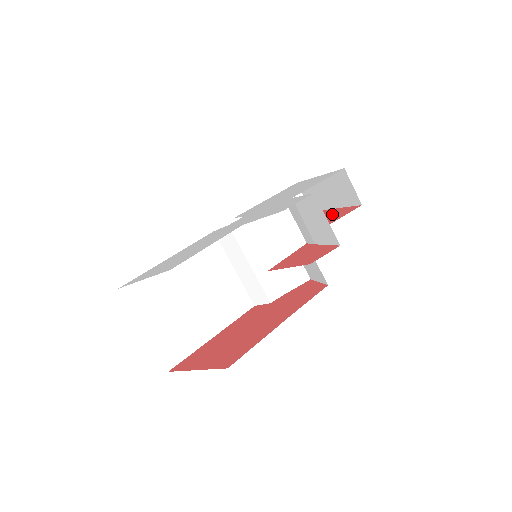
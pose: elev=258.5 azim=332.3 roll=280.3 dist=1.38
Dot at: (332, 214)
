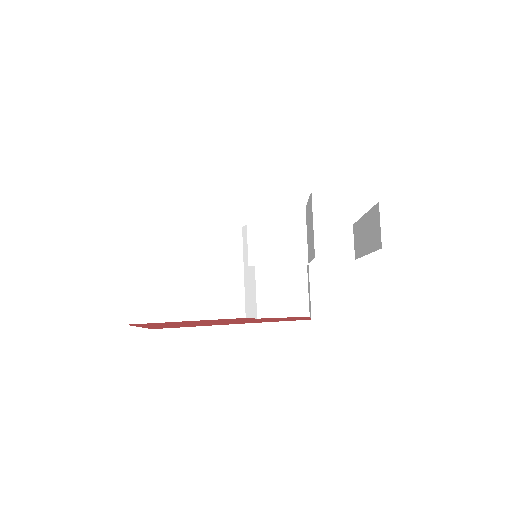
Dot at: occluded
